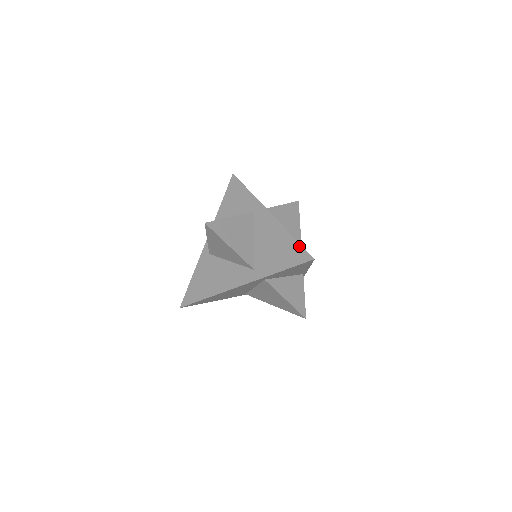
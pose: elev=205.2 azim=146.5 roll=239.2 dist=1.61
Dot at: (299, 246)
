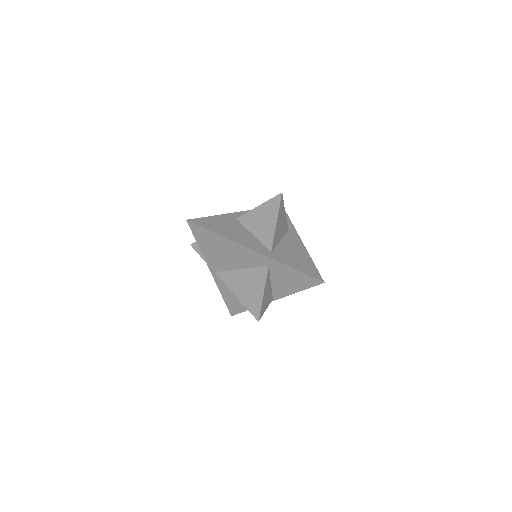
Dot at: (316, 269)
